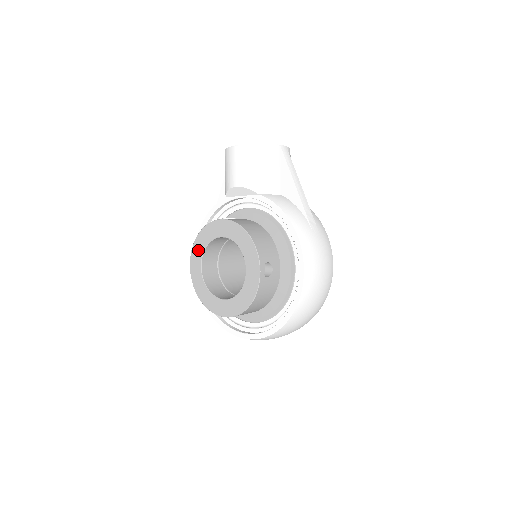
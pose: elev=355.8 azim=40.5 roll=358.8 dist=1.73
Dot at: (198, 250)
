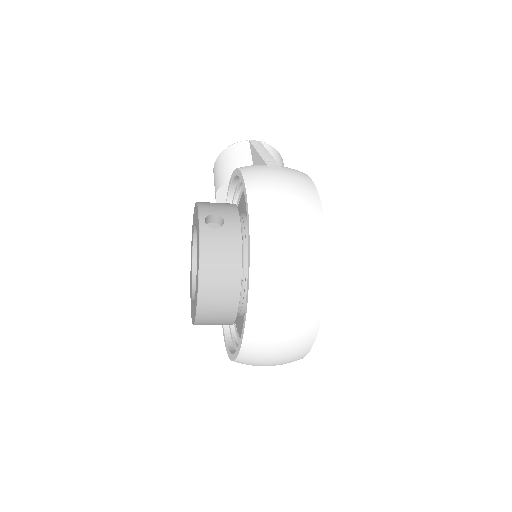
Dot at: occluded
